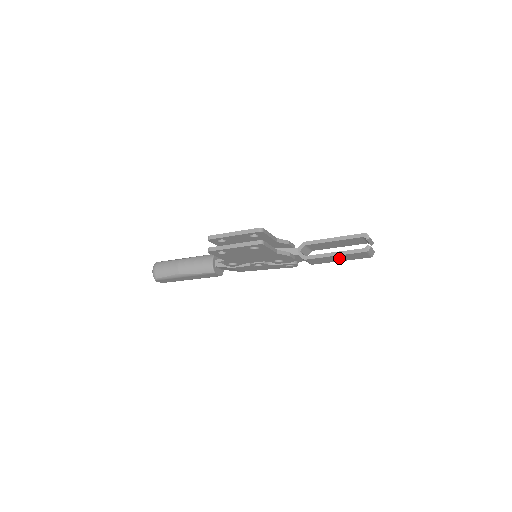
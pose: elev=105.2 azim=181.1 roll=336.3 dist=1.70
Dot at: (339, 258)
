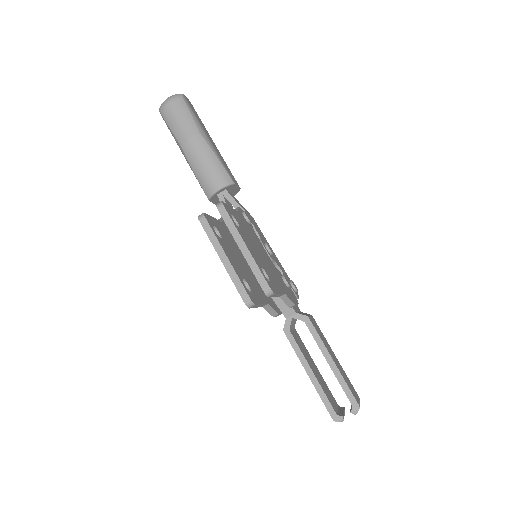
Dot at: occluded
